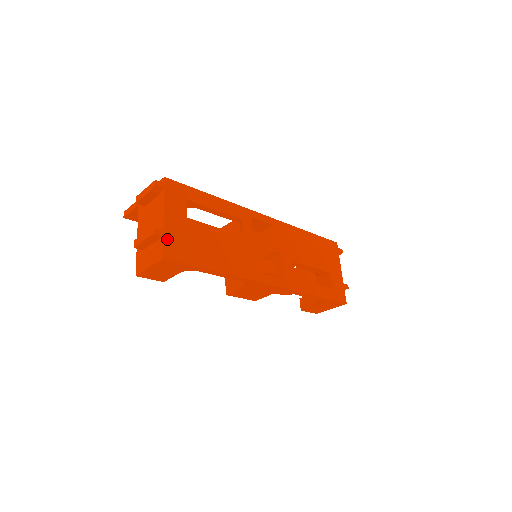
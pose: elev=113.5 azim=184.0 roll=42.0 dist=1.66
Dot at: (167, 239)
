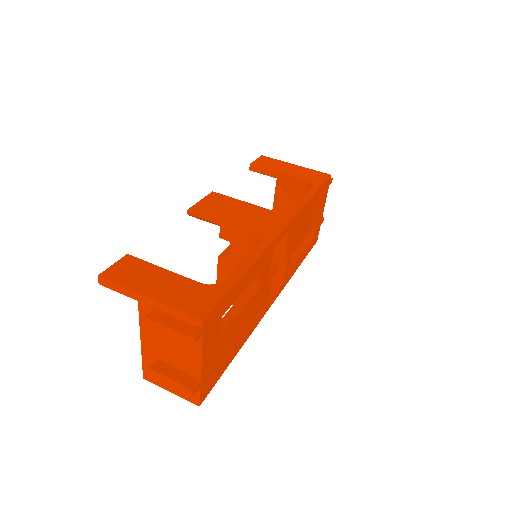
Dot at: (203, 385)
